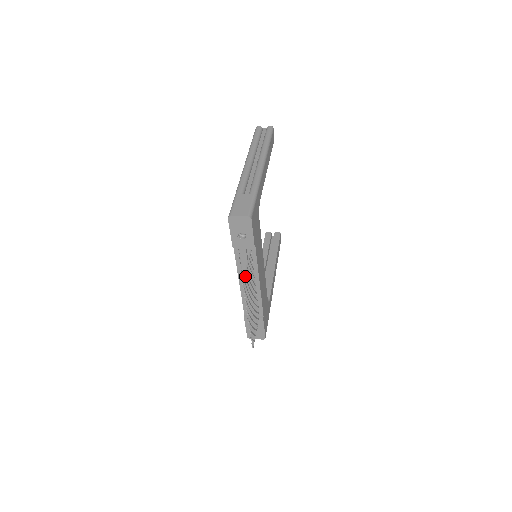
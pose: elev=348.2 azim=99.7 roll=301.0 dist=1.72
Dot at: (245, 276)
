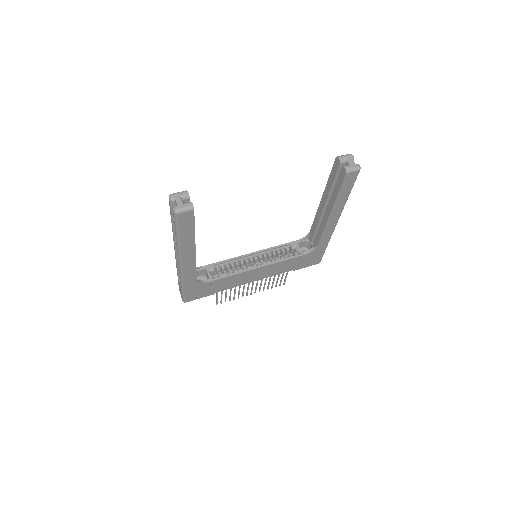
Dot at: (216, 302)
